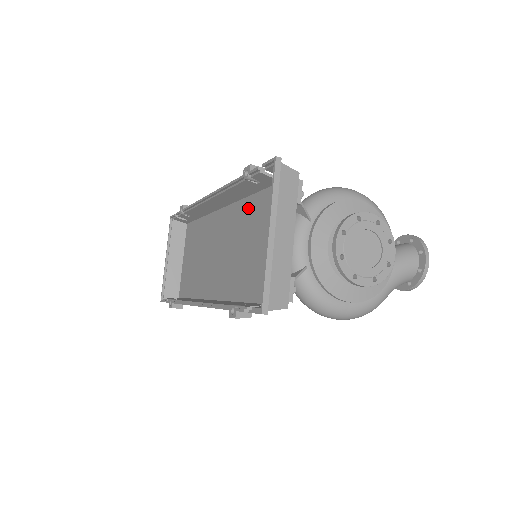
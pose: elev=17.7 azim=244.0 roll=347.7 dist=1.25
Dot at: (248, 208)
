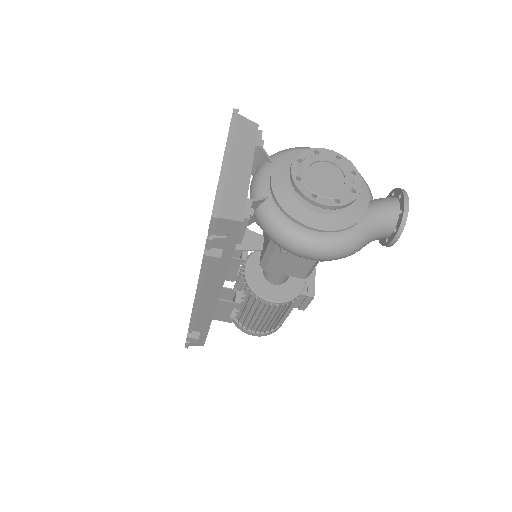
Dot at: occluded
